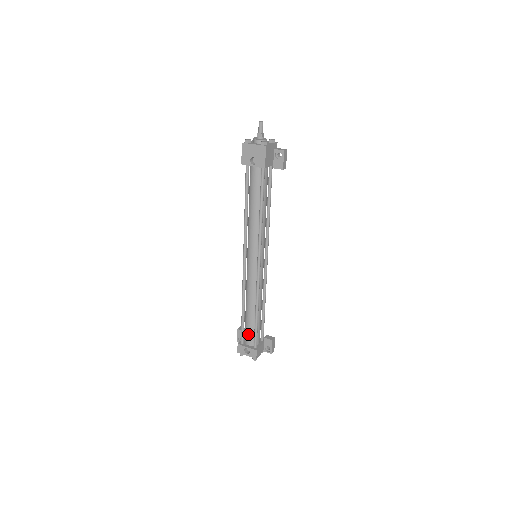
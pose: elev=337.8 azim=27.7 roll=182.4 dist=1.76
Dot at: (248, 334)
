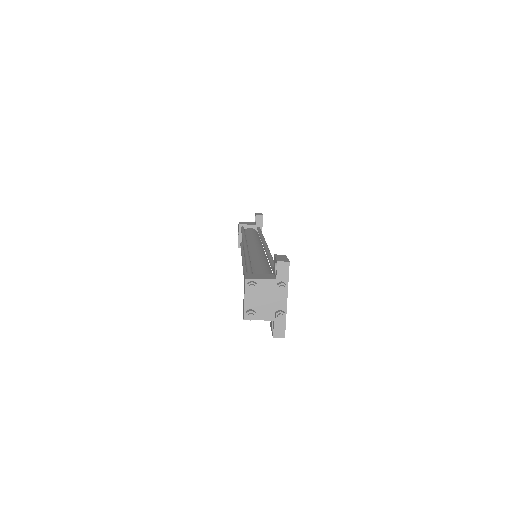
Dot at: occluded
